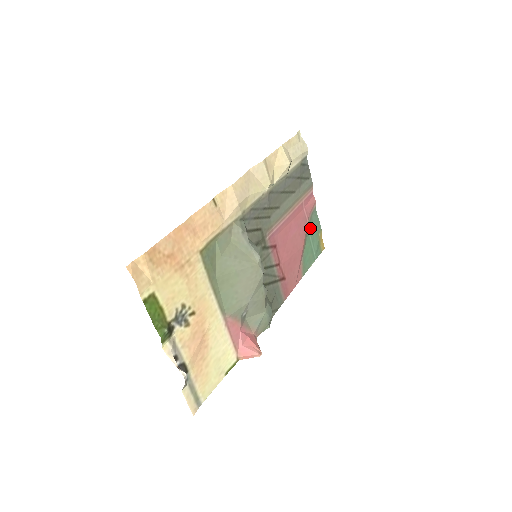
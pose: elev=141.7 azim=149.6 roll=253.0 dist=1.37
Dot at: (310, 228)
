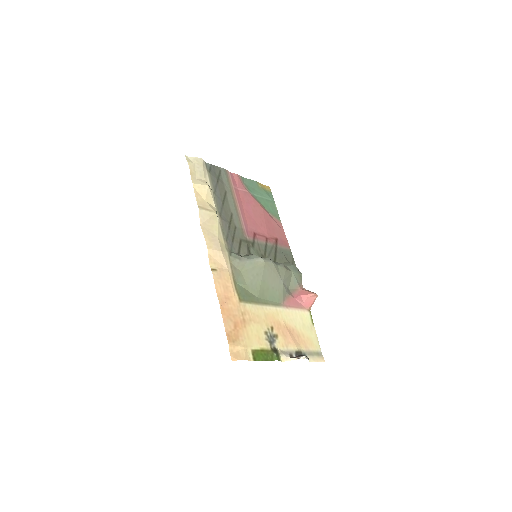
Dot at: (252, 192)
